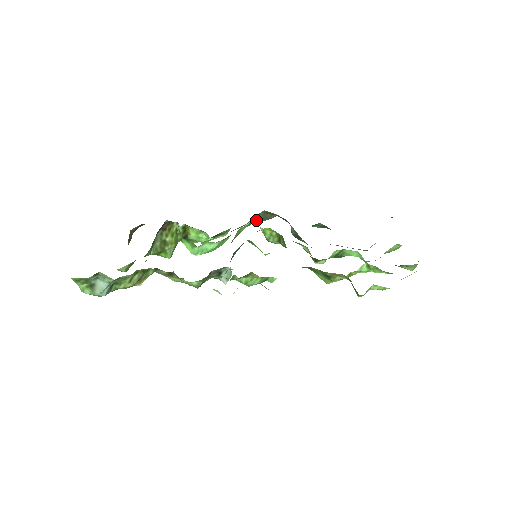
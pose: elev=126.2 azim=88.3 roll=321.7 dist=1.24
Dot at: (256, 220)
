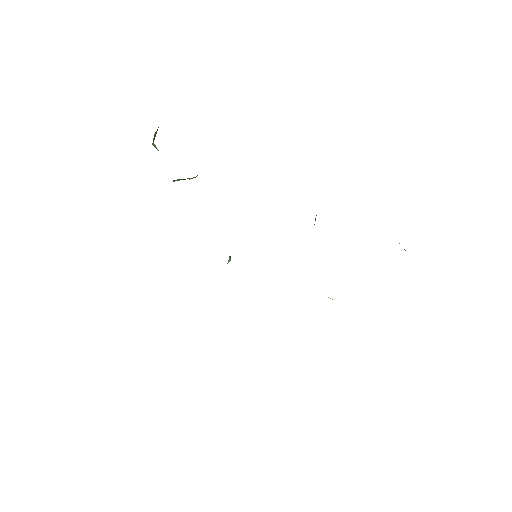
Dot at: occluded
